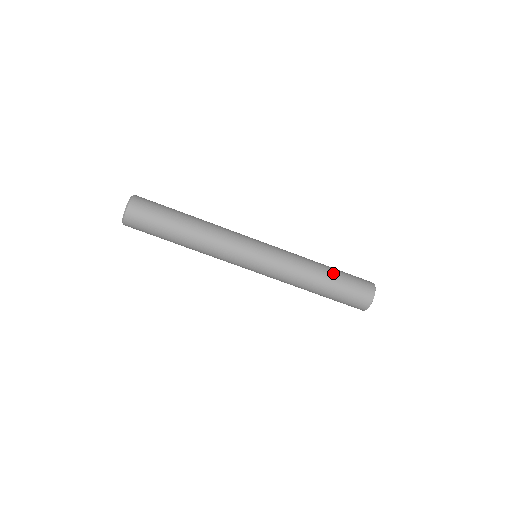
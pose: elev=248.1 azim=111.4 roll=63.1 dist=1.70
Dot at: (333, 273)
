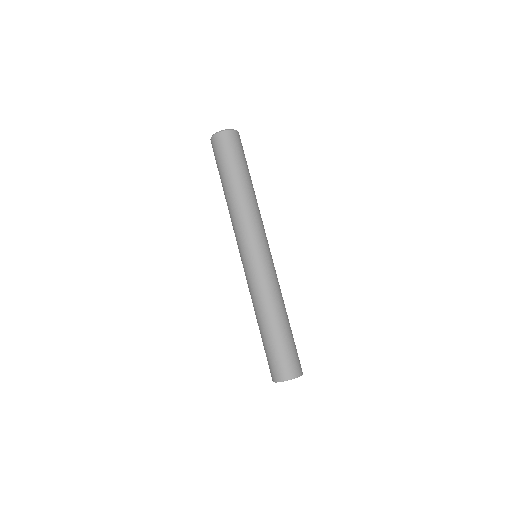
Dot at: (290, 327)
